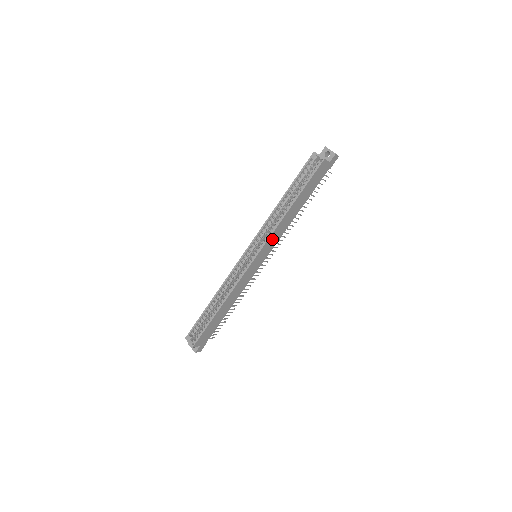
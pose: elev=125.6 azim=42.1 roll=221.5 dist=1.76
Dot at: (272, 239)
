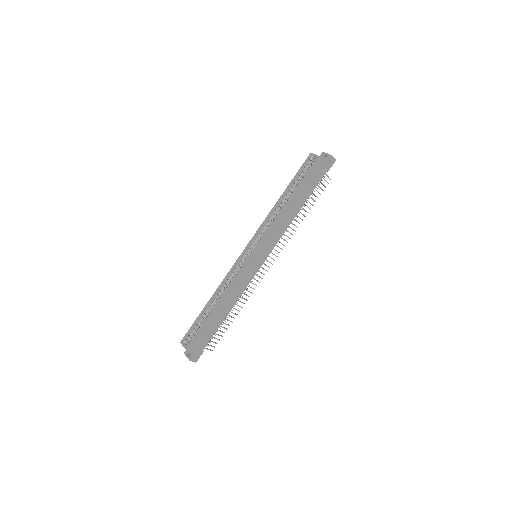
Dot at: (271, 236)
